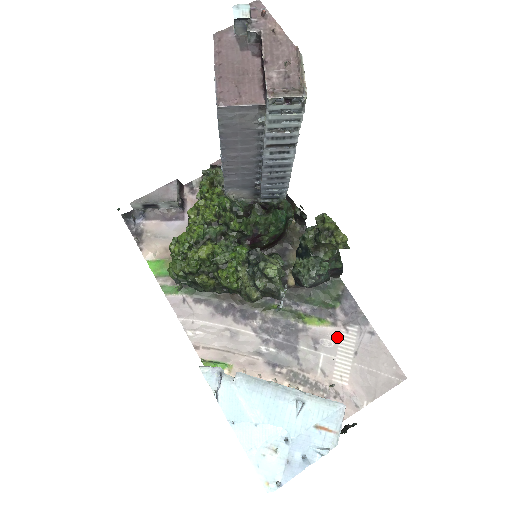
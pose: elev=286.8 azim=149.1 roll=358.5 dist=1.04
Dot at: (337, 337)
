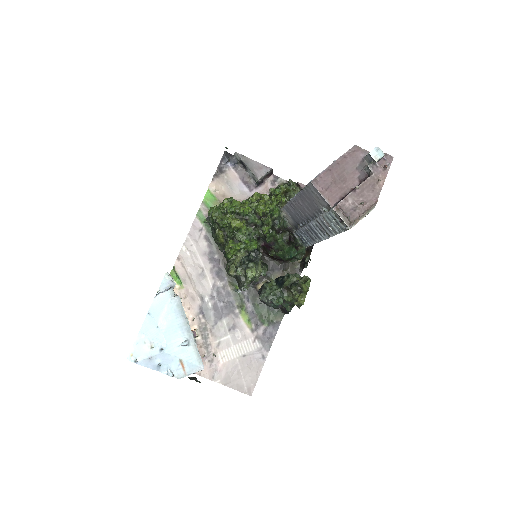
Dot at: (246, 338)
